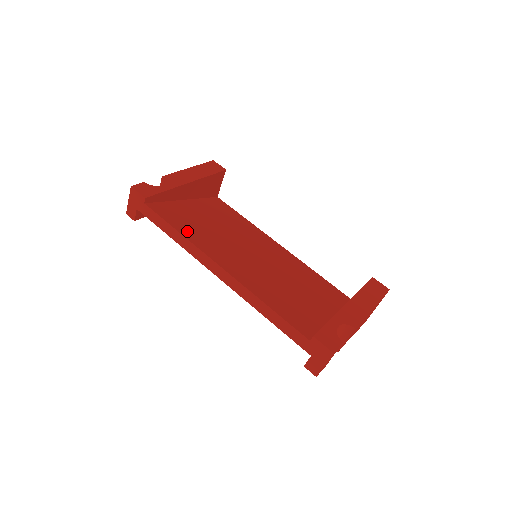
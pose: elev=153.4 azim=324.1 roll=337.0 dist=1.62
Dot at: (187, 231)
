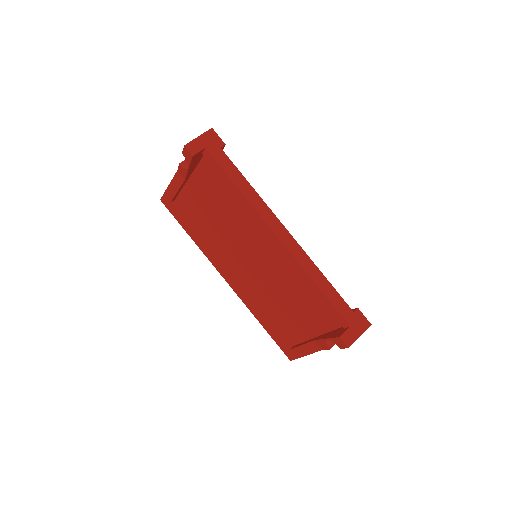
Dot at: occluded
